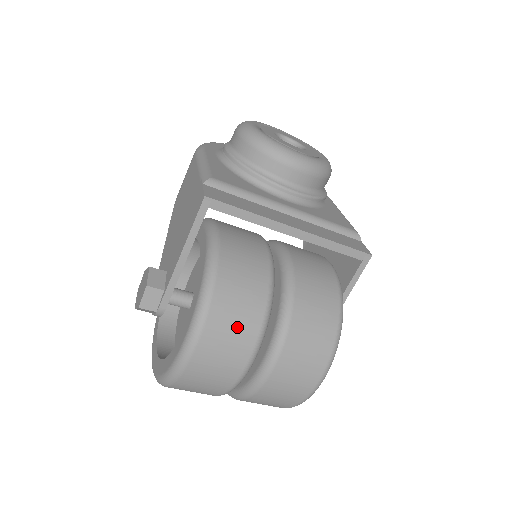
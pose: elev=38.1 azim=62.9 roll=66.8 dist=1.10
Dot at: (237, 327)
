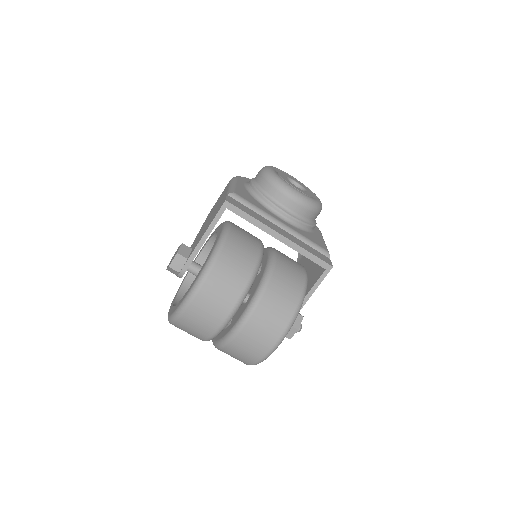
Dot at: (227, 286)
